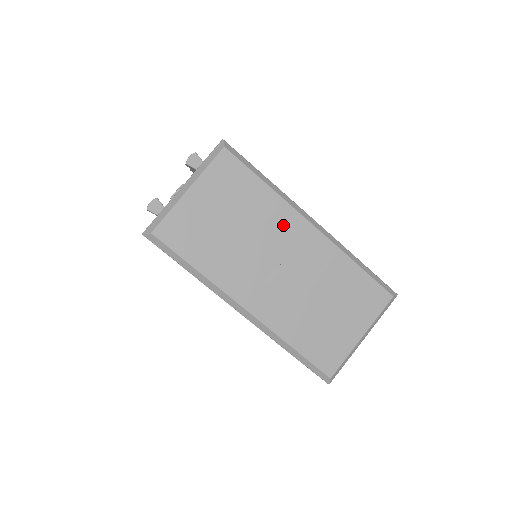
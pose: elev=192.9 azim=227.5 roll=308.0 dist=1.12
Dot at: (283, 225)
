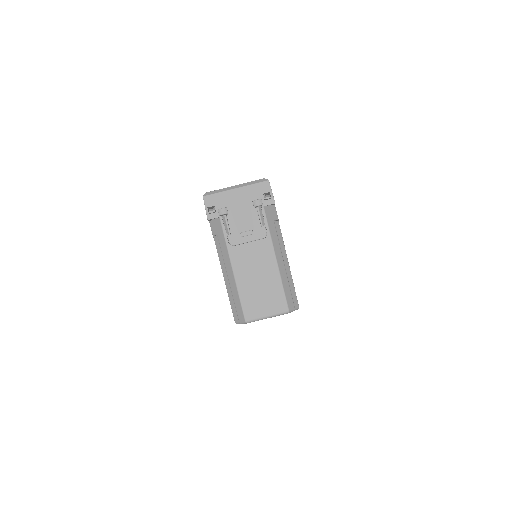
Dot at: occluded
